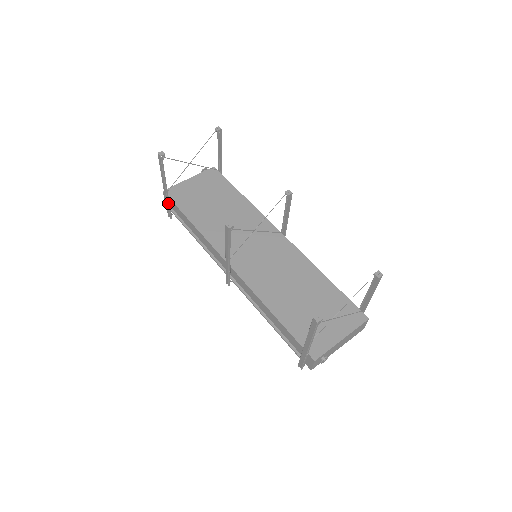
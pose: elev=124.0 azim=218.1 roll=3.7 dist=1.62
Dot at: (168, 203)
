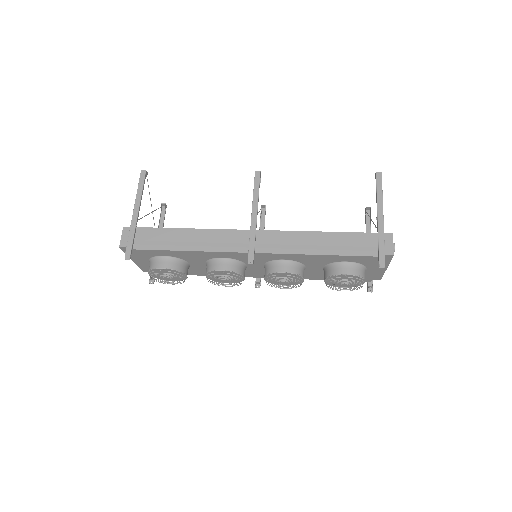
Dot at: (134, 233)
